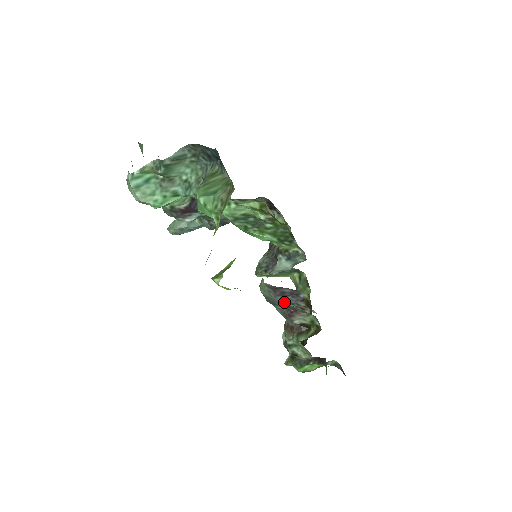
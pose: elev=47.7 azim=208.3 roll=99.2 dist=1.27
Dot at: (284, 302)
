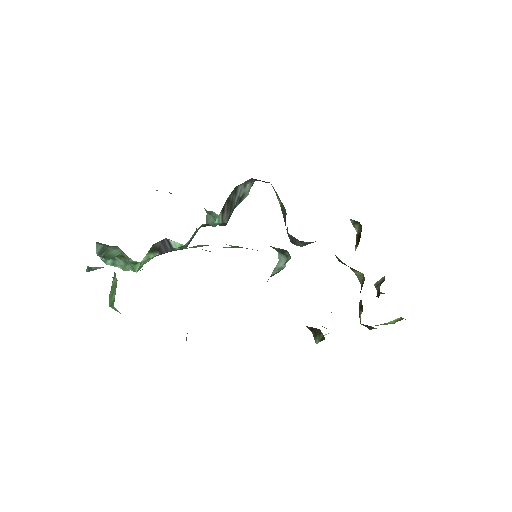
Dot at: occluded
